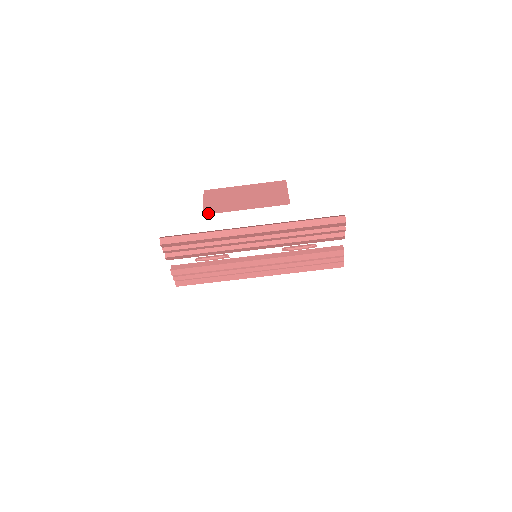
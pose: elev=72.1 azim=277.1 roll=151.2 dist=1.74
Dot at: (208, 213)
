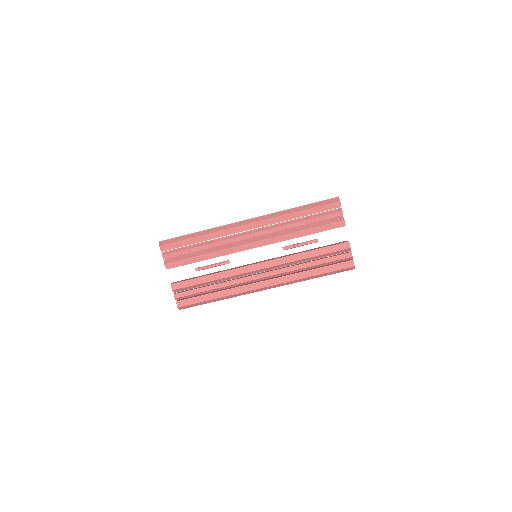
Dot at: occluded
